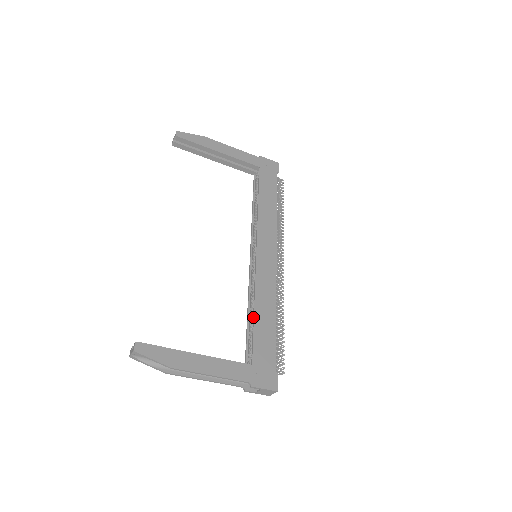
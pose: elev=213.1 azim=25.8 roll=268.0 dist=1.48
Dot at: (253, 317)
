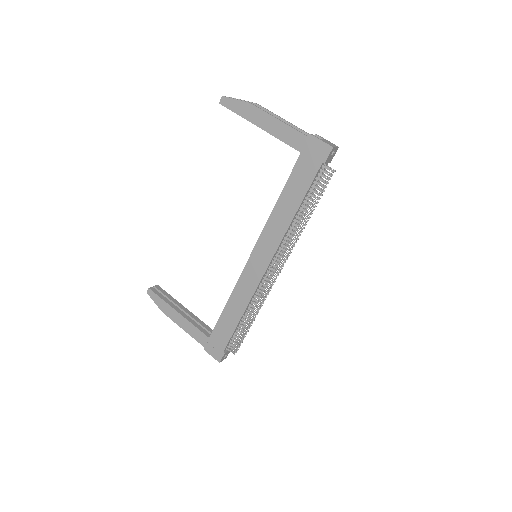
Dot at: (224, 308)
